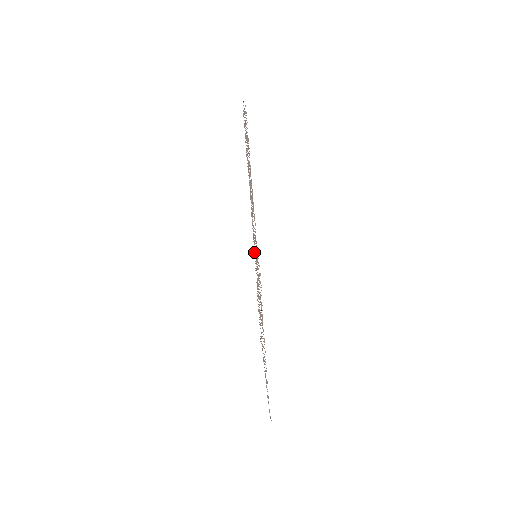
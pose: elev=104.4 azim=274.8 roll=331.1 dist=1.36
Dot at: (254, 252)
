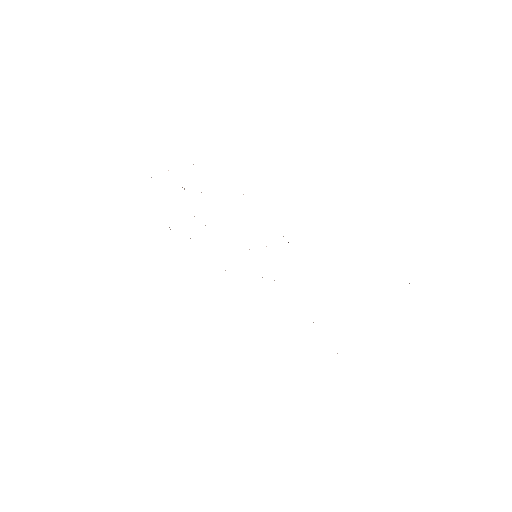
Dot at: occluded
